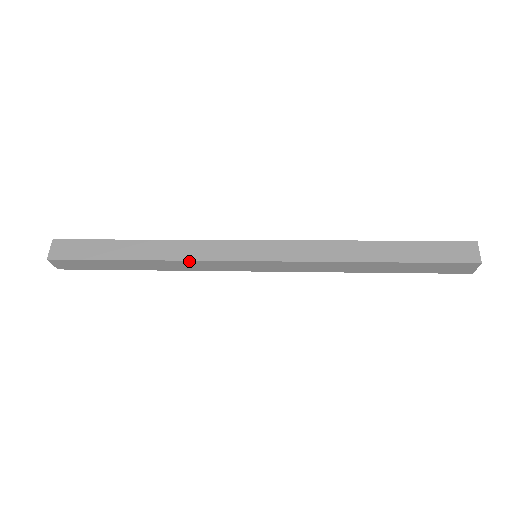
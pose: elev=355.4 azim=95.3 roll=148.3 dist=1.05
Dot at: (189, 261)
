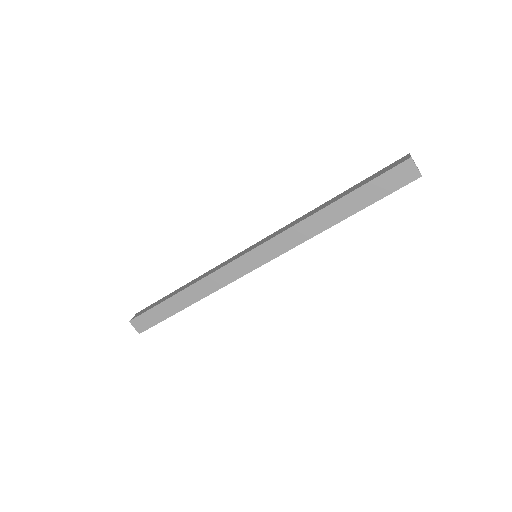
Dot at: (209, 276)
